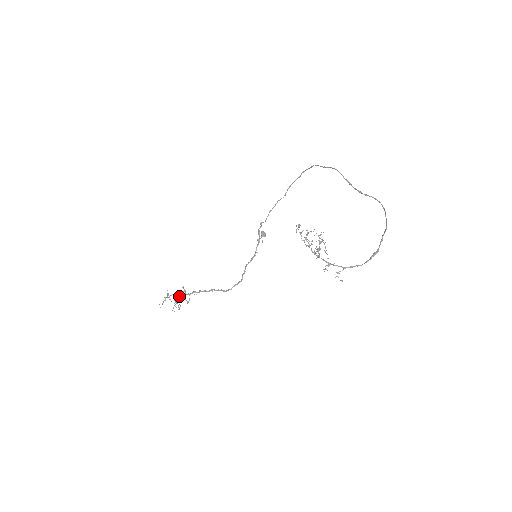
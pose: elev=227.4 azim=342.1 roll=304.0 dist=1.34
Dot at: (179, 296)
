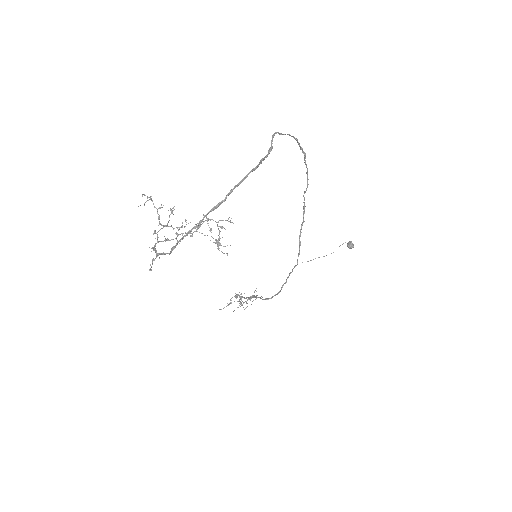
Dot at: occluded
